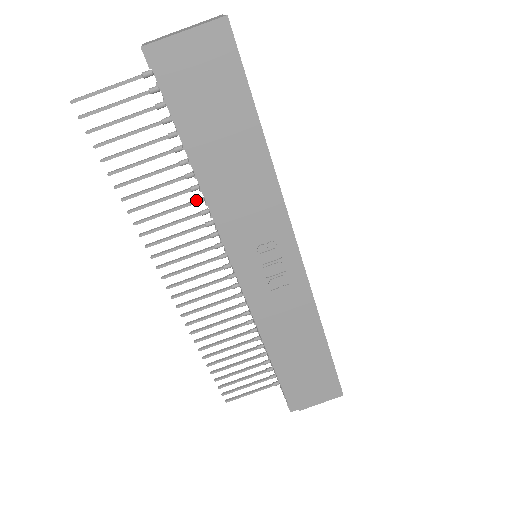
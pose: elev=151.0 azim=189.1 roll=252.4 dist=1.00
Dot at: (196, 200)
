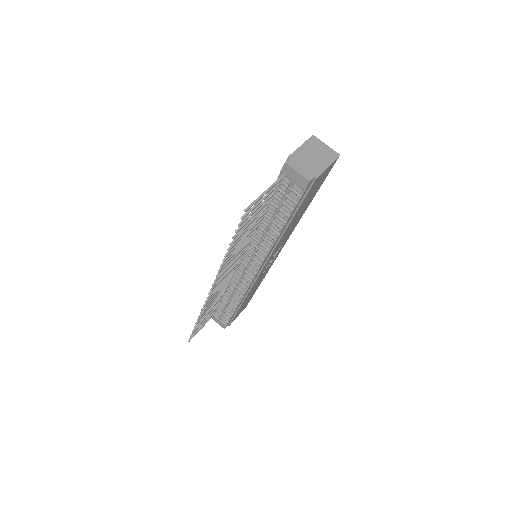
Dot at: (251, 238)
